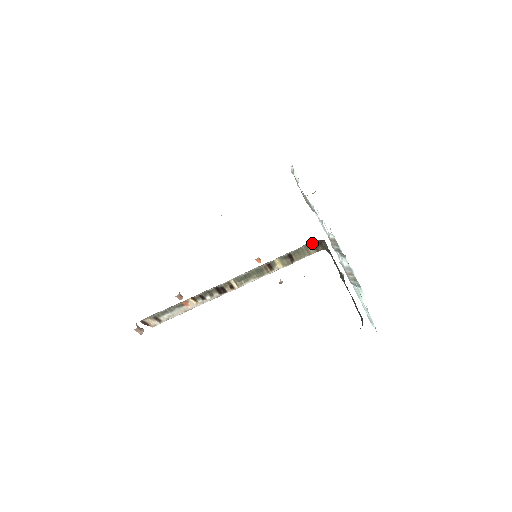
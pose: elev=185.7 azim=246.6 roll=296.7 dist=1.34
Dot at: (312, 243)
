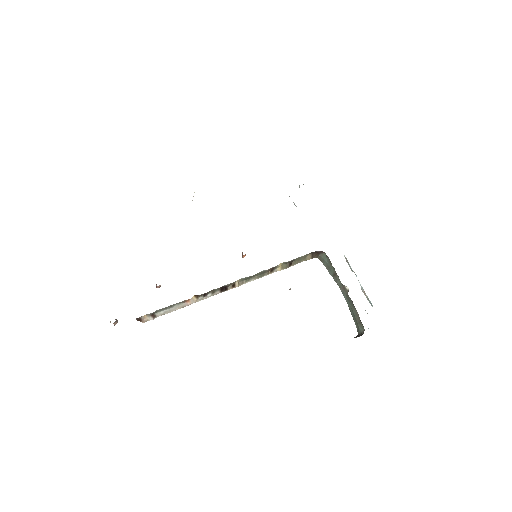
Dot at: (312, 252)
